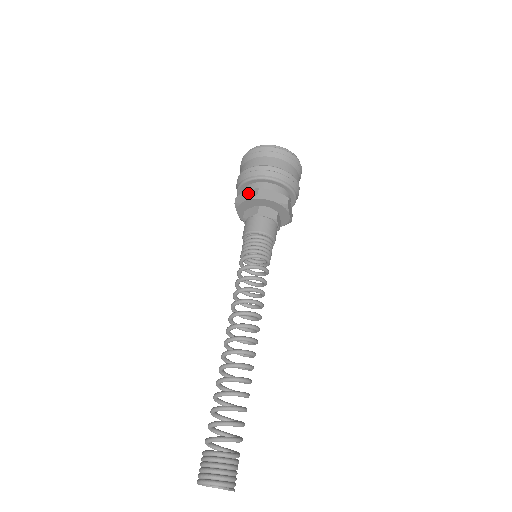
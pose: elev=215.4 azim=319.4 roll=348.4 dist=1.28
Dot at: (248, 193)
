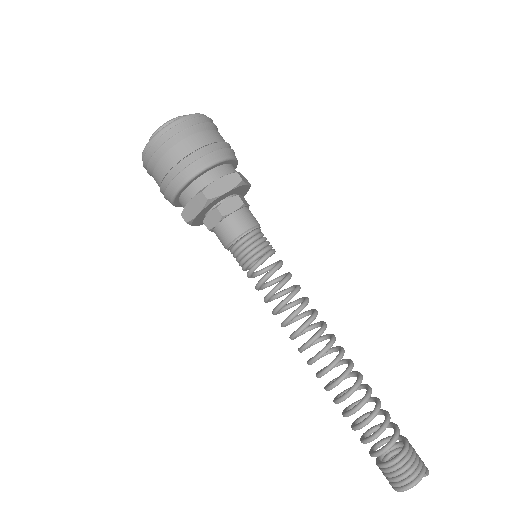
Dot at: (193, 204)
